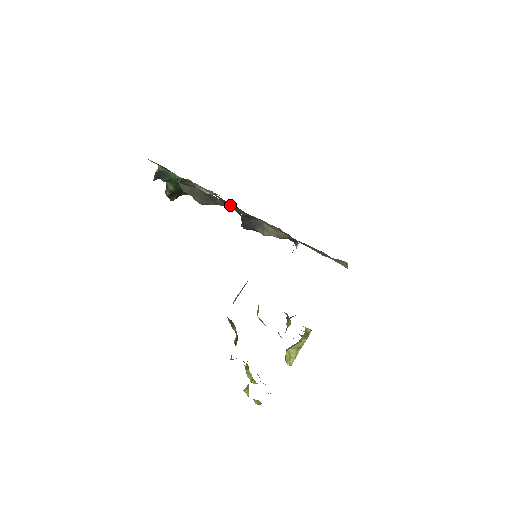
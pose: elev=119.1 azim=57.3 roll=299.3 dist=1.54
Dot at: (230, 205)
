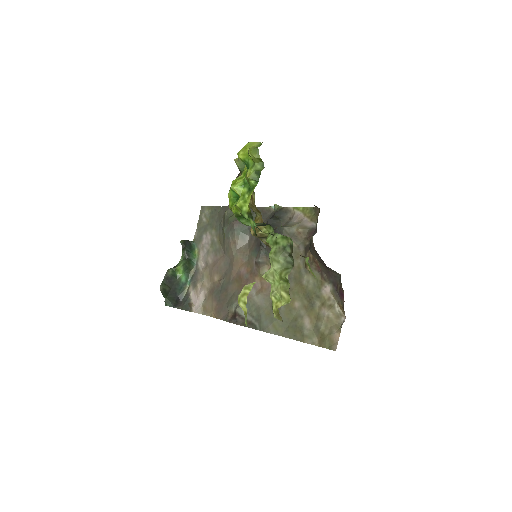
Dot at: (266, 213)
